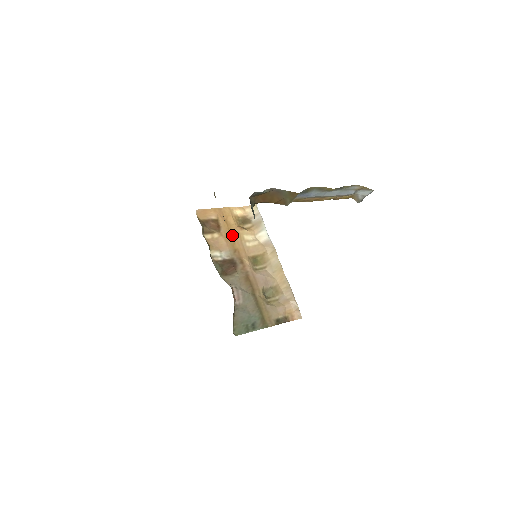
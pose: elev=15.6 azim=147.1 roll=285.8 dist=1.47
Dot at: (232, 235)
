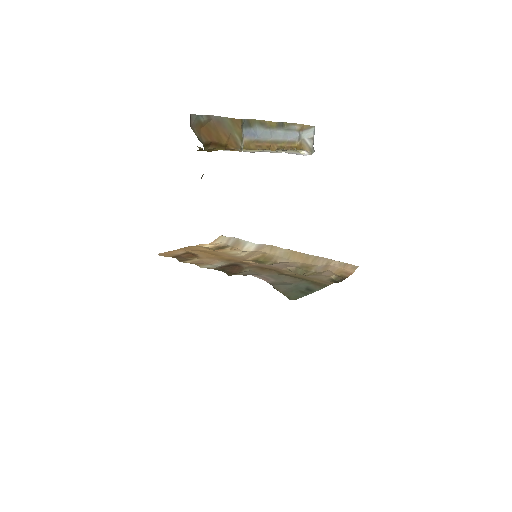
Dot at: (214, 254)
